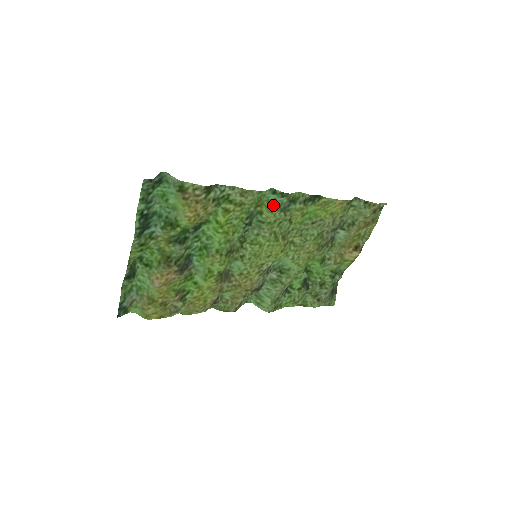
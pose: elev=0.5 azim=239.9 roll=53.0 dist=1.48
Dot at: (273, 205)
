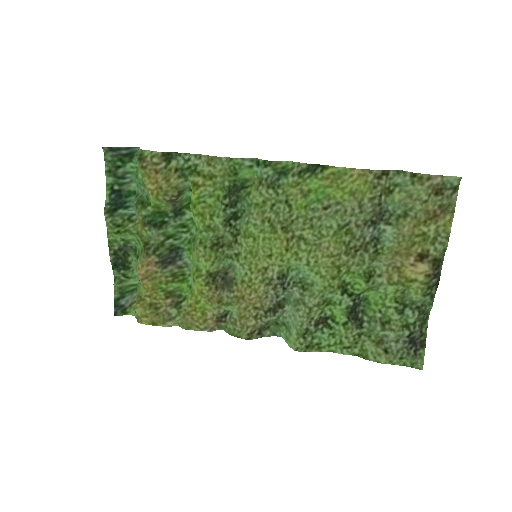
Dot at: (259, 180)
